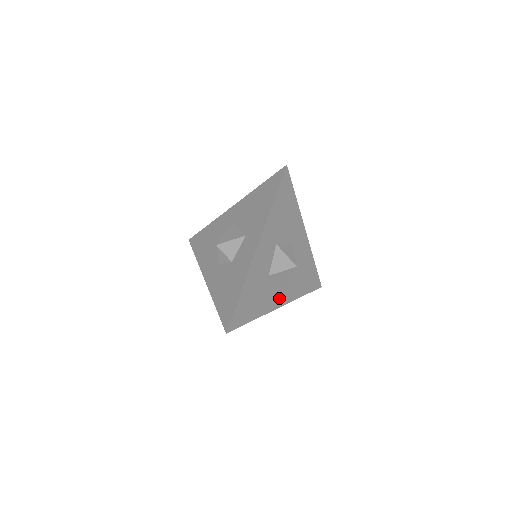
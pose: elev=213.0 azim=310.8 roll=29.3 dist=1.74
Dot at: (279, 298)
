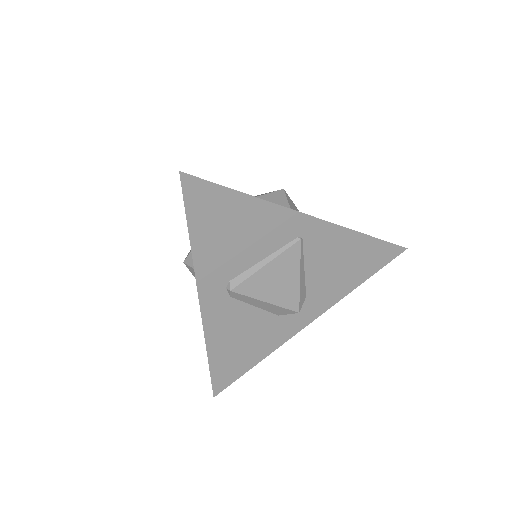
Dot at: occluded
